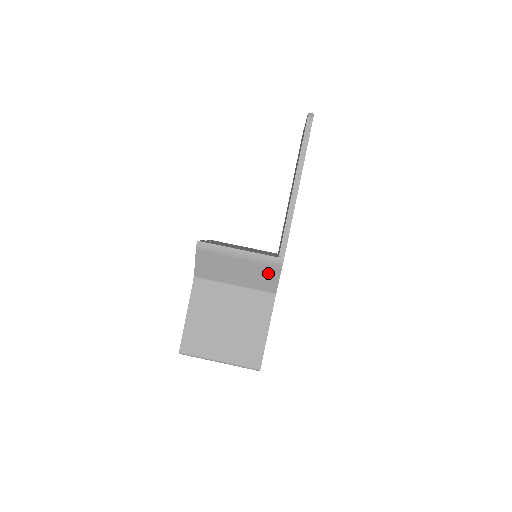
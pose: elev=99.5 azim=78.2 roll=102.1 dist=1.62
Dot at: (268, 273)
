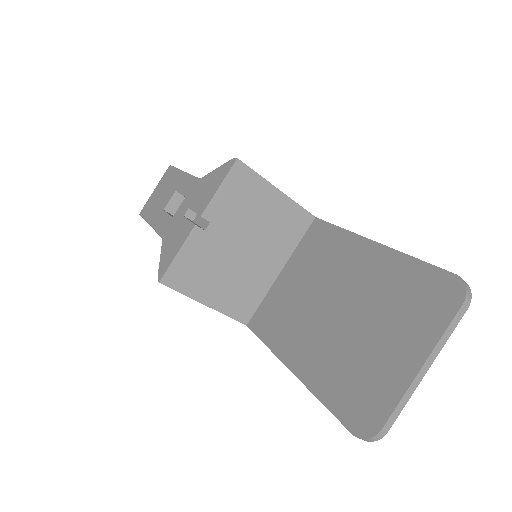
Dot at: occluded
